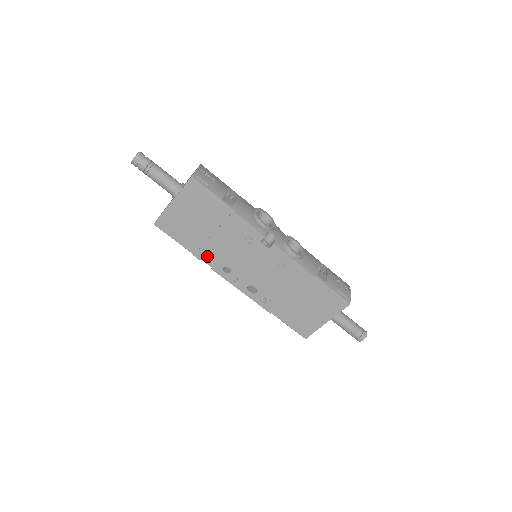
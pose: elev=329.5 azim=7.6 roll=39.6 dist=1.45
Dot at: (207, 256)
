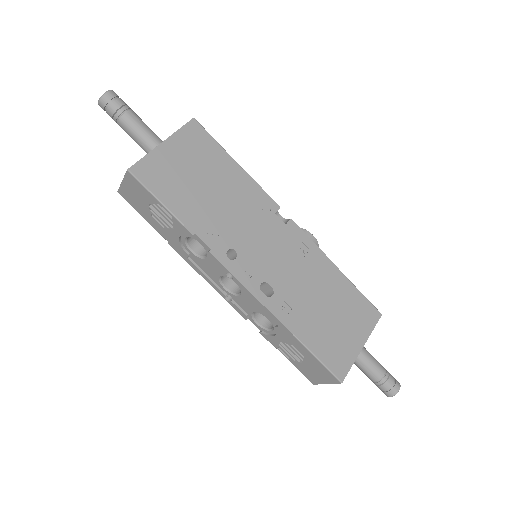
Dot at: (204, 229)
